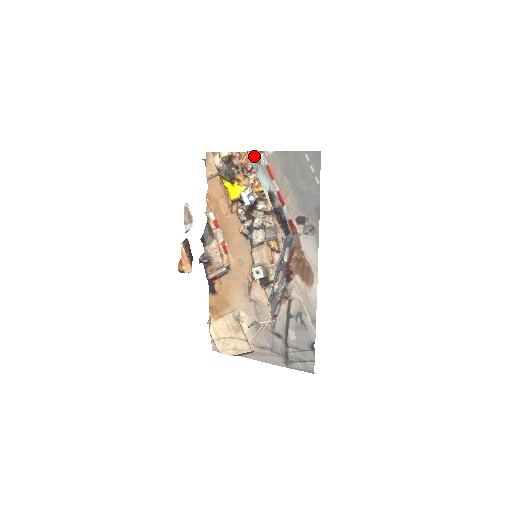
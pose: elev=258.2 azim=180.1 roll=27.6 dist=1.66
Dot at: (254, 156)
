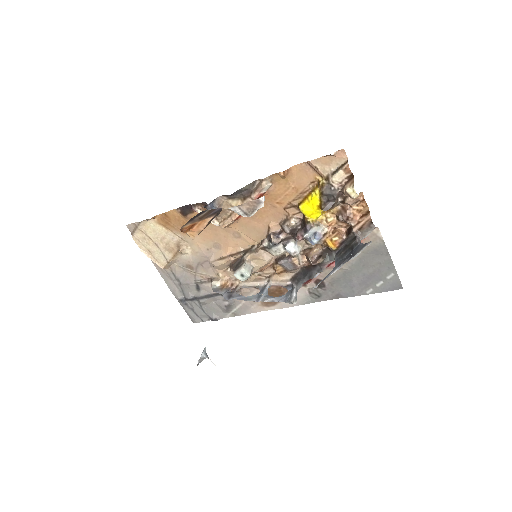
Dot at: (367, 226)
